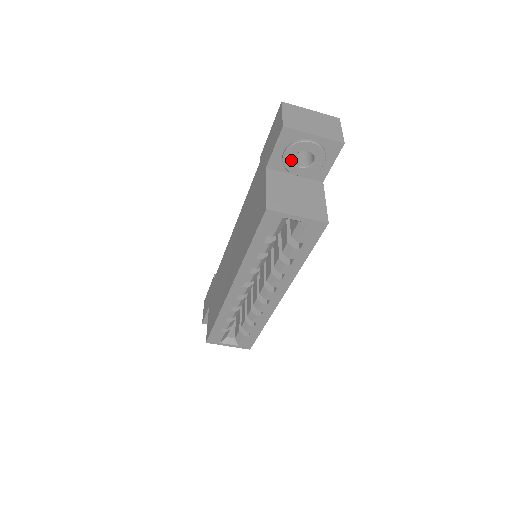
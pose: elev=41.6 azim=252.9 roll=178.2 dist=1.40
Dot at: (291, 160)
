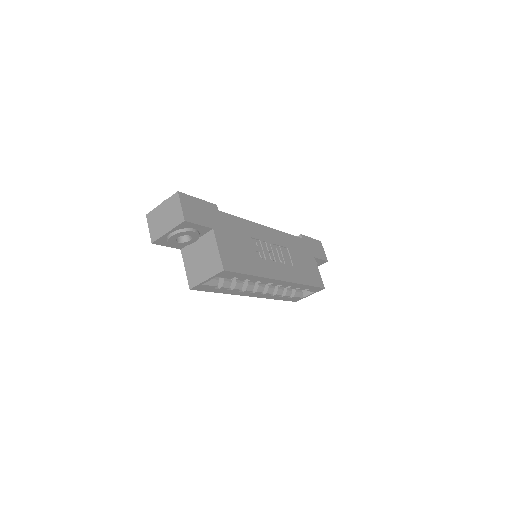
Dot at: (180, 243)
